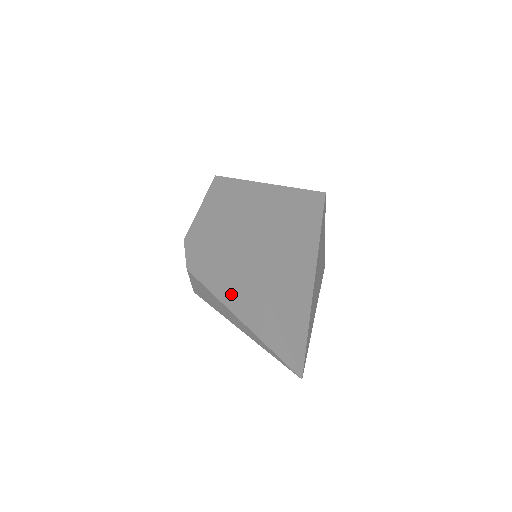
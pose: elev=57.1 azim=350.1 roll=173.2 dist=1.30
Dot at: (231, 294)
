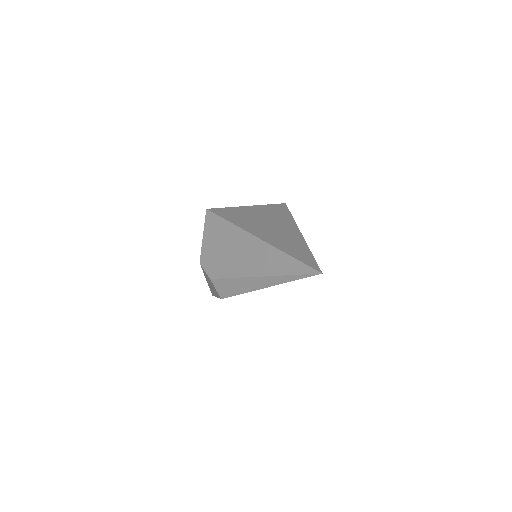
Dot at: (250, 266)
